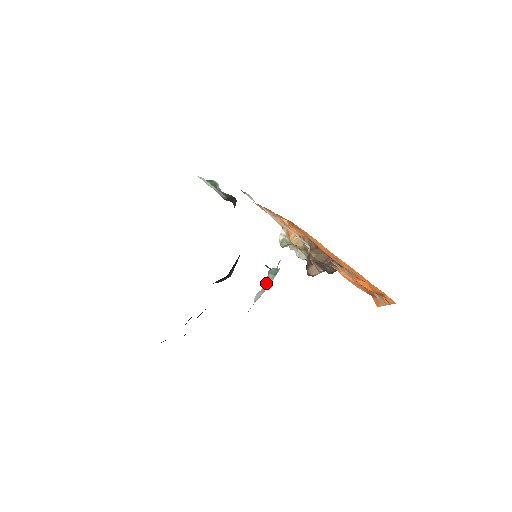
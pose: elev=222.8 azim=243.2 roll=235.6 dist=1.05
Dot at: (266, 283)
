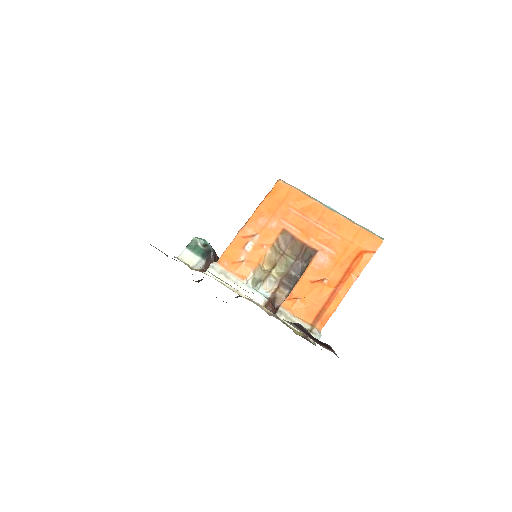
Dot at: occluded
